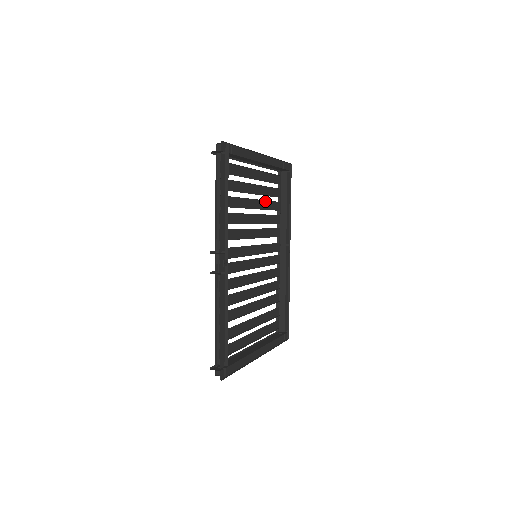
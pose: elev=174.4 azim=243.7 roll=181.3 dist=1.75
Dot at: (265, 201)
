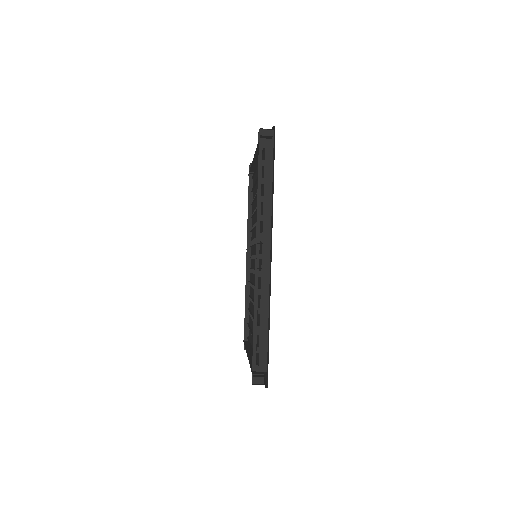
Dot at: (253, 200)
